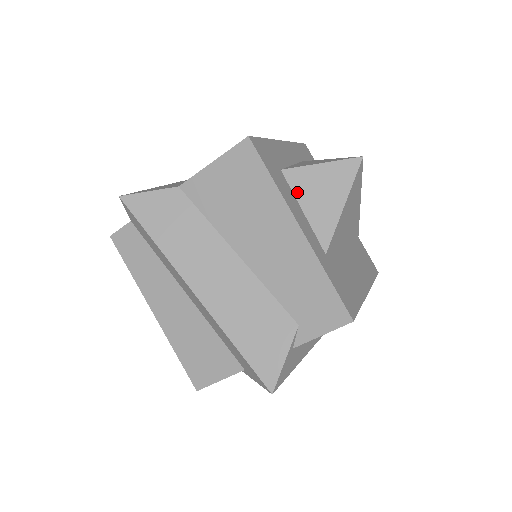
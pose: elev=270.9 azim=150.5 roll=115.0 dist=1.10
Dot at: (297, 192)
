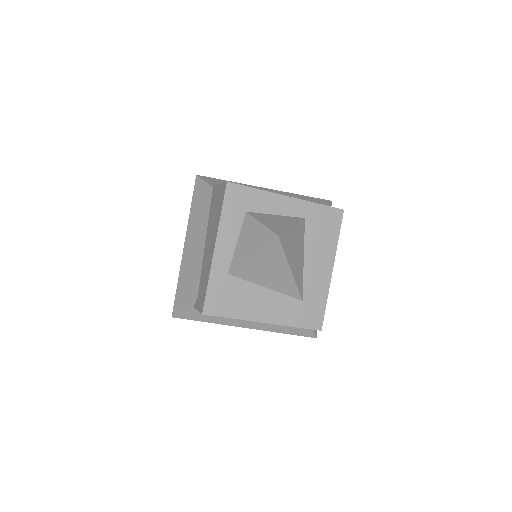
Dot at: (242, 230)
